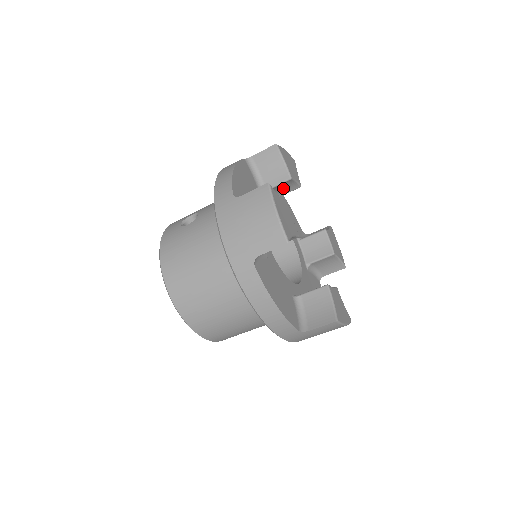
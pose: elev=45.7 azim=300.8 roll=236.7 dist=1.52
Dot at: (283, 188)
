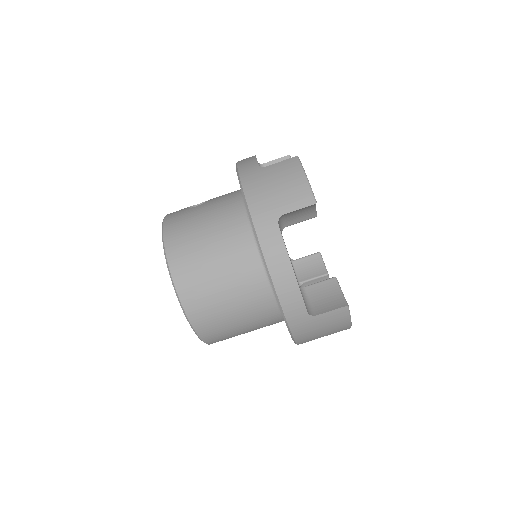
Dot at: occluded
